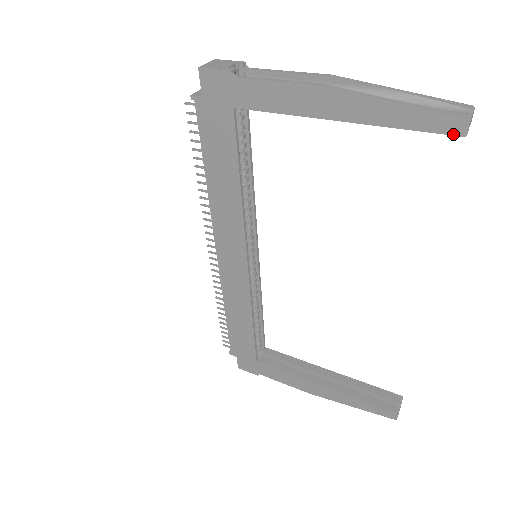
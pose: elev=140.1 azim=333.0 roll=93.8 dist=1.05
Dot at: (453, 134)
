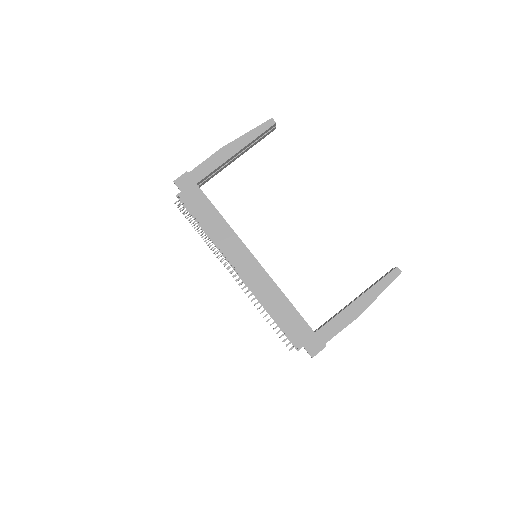
Dot at: (272, 125)
